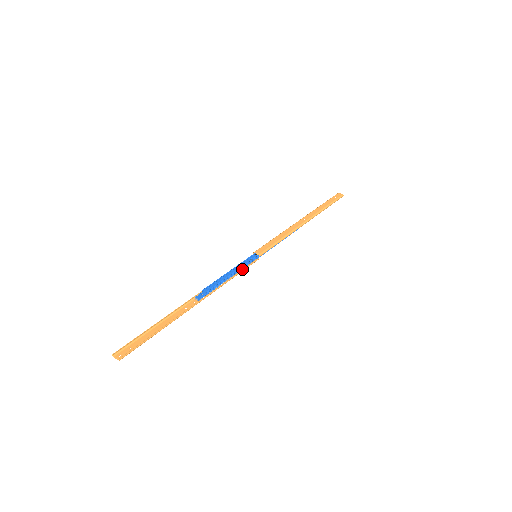
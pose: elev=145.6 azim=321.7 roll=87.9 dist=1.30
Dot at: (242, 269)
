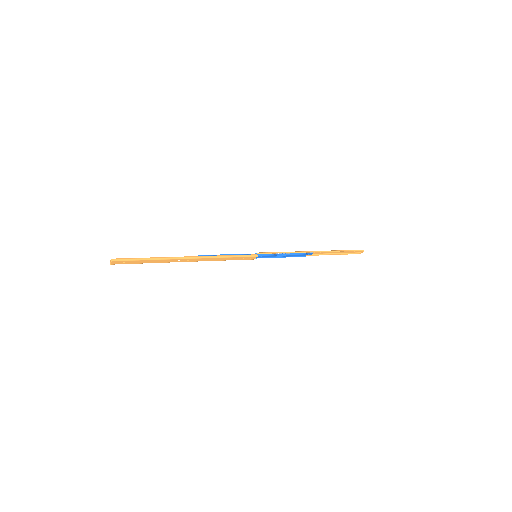
Dot at: (238, 255)
